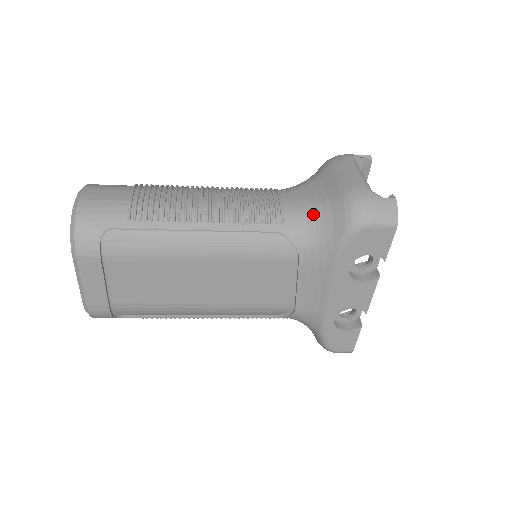
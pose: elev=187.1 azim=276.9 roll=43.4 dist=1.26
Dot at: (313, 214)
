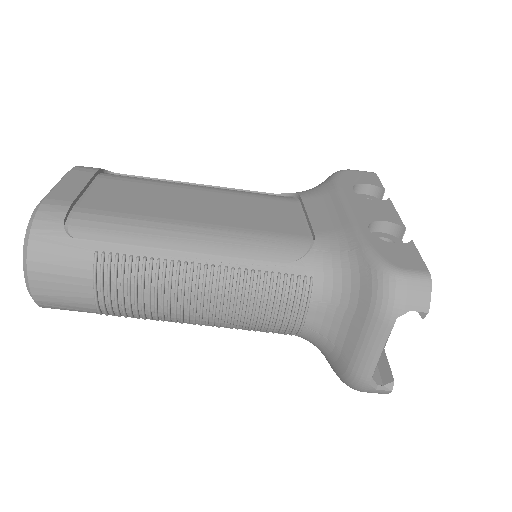
Dot at: occluded
